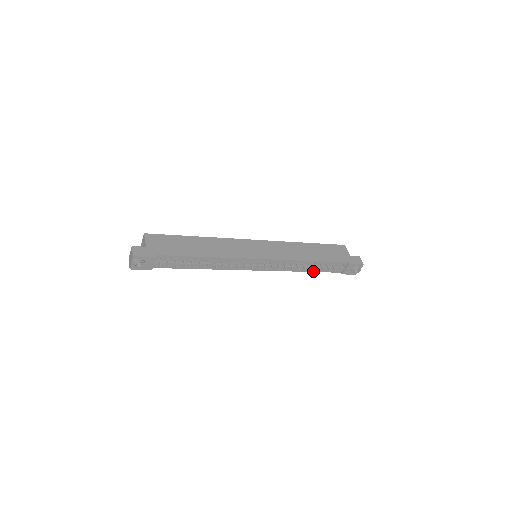
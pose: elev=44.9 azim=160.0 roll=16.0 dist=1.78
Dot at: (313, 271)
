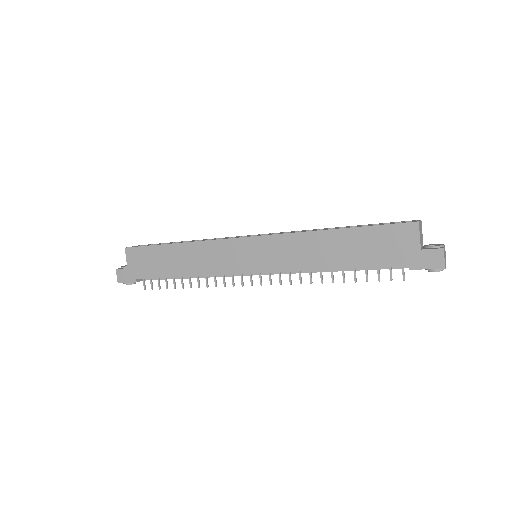
Dot at: occluded
